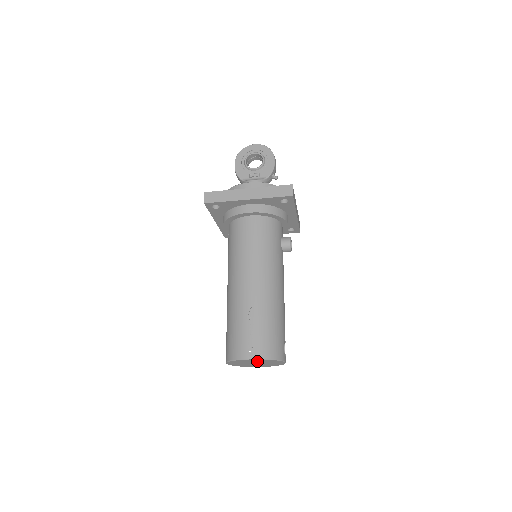
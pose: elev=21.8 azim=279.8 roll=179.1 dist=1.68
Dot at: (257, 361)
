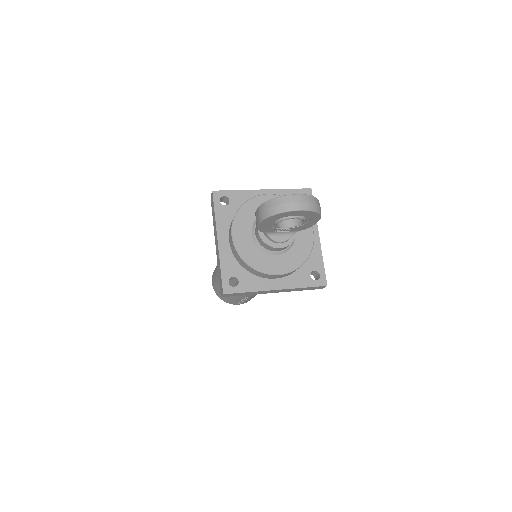
Dot at: occluded
